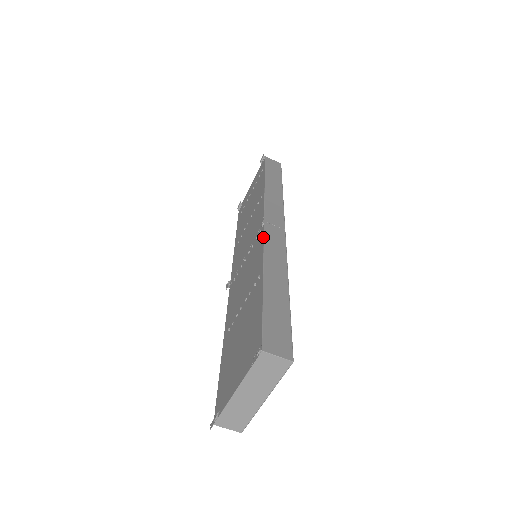
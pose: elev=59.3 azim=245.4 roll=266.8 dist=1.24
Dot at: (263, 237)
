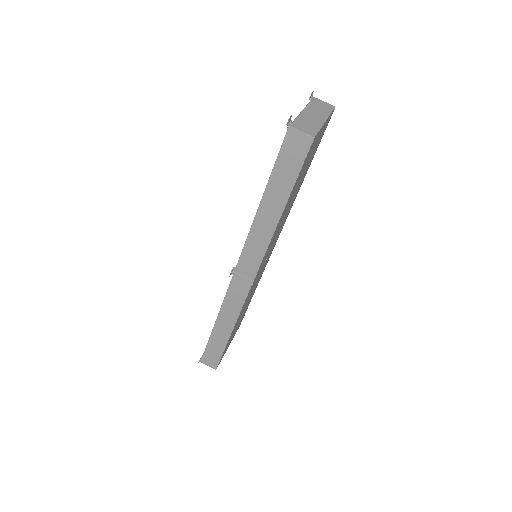
Dot at: occluded
